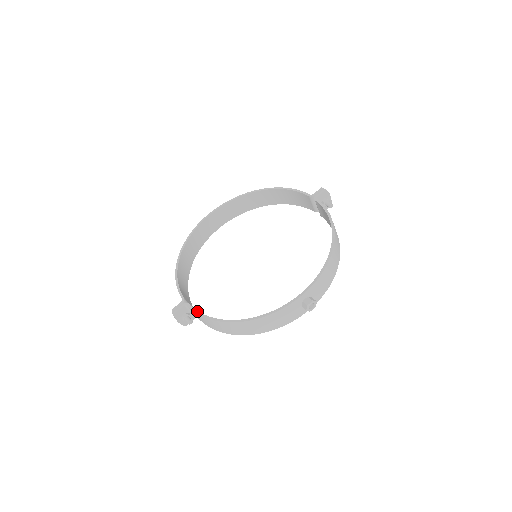
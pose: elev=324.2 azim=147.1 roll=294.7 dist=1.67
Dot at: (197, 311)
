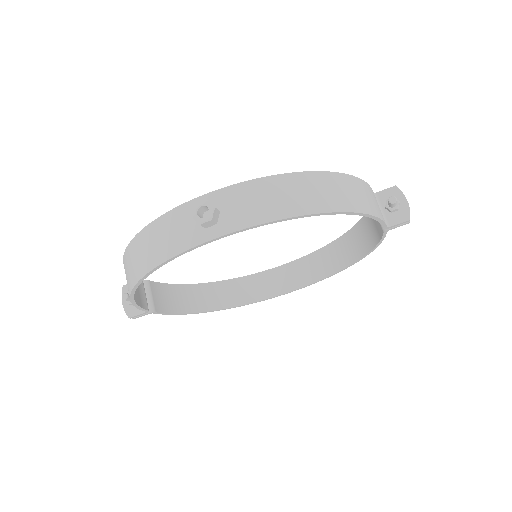
Dot at: occluded
